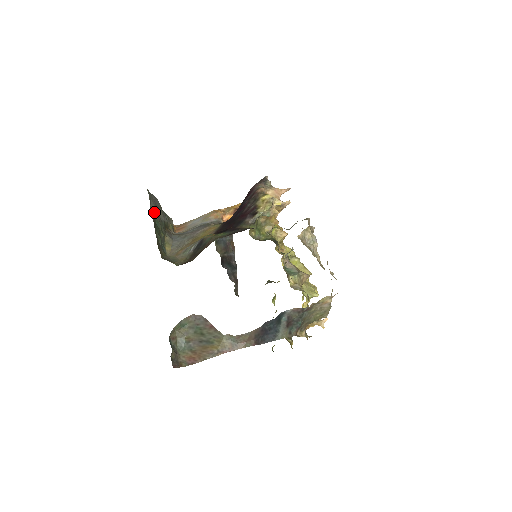
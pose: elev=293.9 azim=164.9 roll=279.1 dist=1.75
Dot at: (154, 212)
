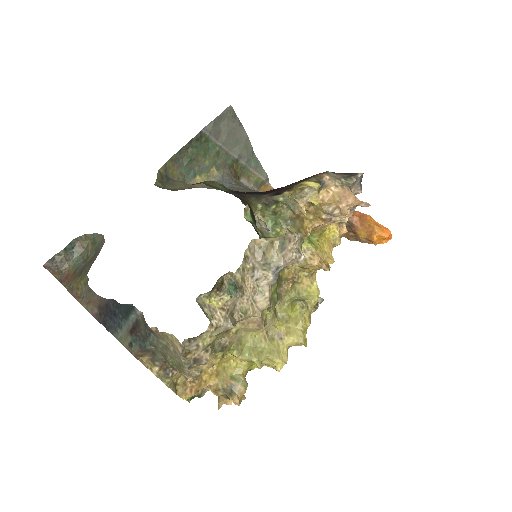
Dot at: (218, 134)
